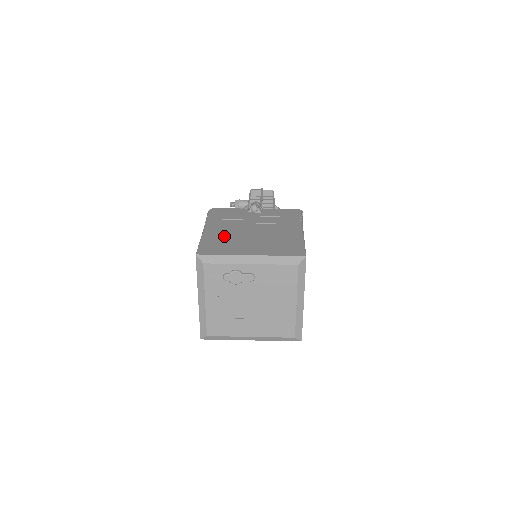
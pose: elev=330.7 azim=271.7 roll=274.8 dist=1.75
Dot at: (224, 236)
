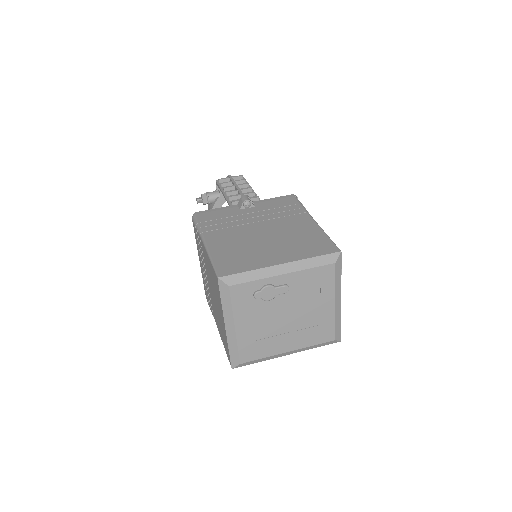
Dot at: (234, 246)
